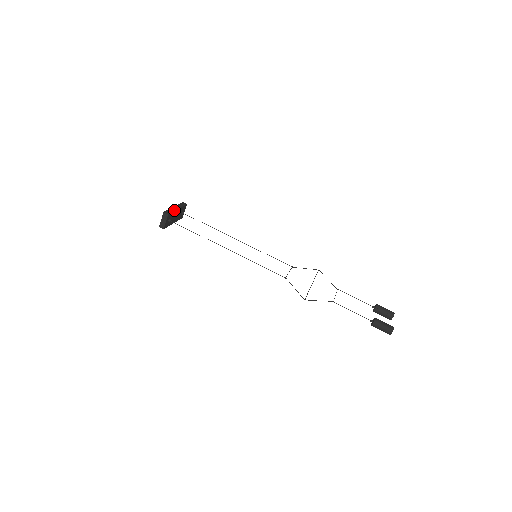
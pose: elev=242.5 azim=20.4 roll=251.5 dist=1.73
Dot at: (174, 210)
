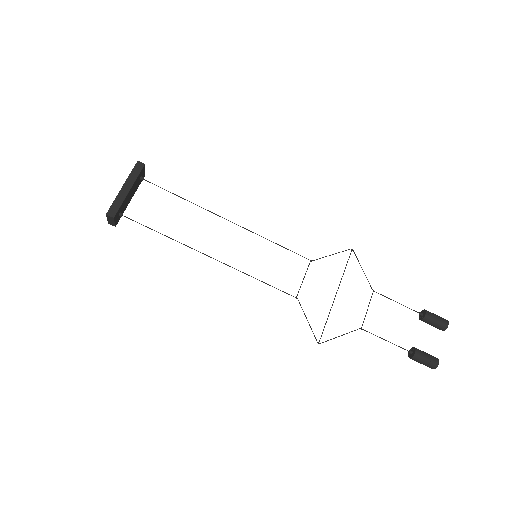
Dot at: (123, 198)
